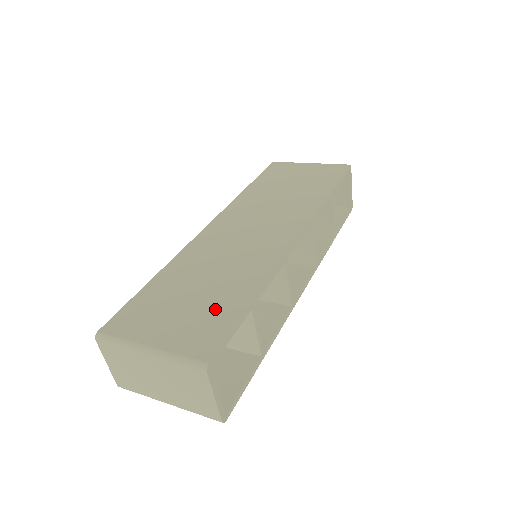
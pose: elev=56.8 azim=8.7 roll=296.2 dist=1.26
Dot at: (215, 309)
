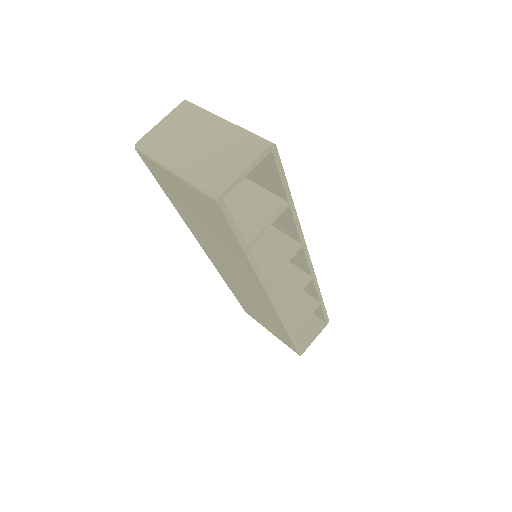
Dot at: occluded
